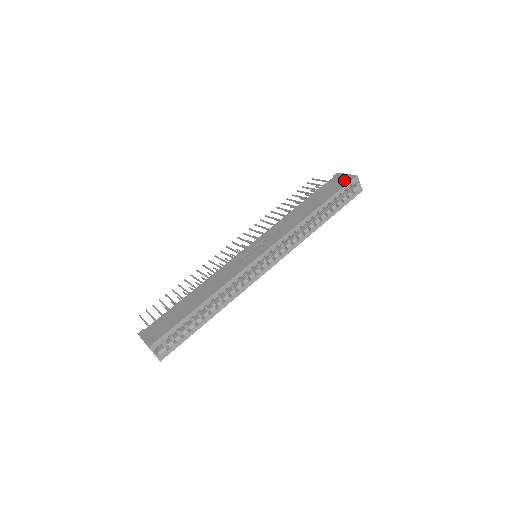
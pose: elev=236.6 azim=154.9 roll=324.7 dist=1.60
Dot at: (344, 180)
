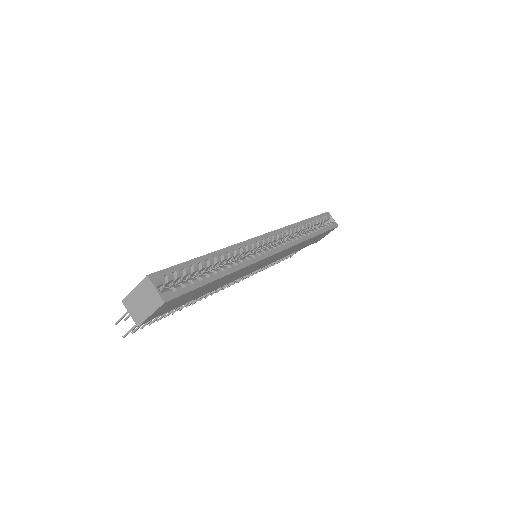
Dot at: occluded
